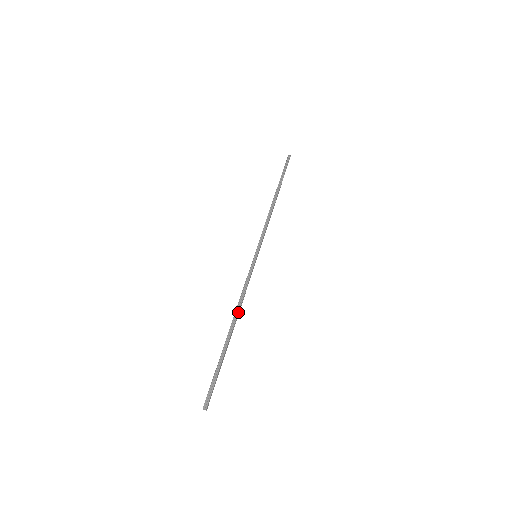
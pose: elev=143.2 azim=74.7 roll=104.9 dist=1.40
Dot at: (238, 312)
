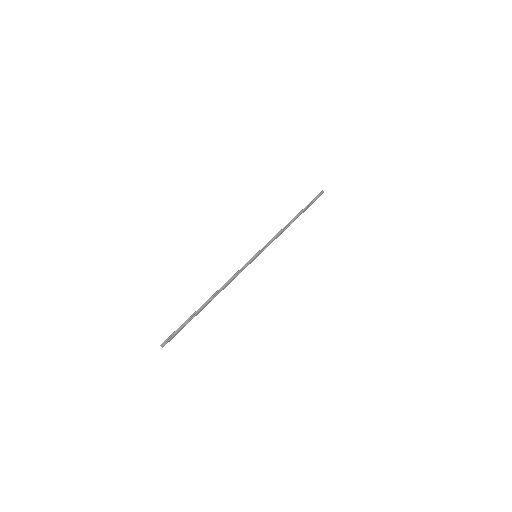
Dot at: (221, 290)
